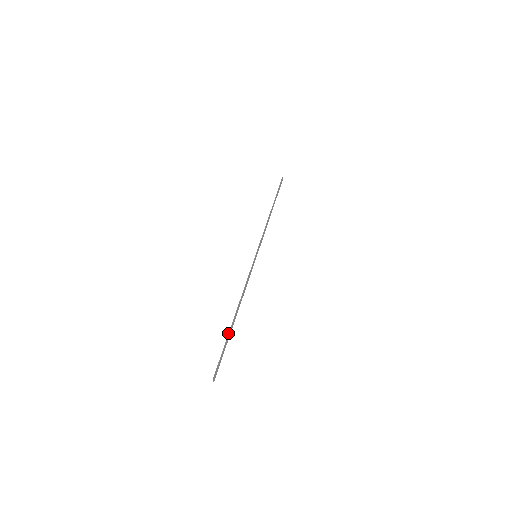
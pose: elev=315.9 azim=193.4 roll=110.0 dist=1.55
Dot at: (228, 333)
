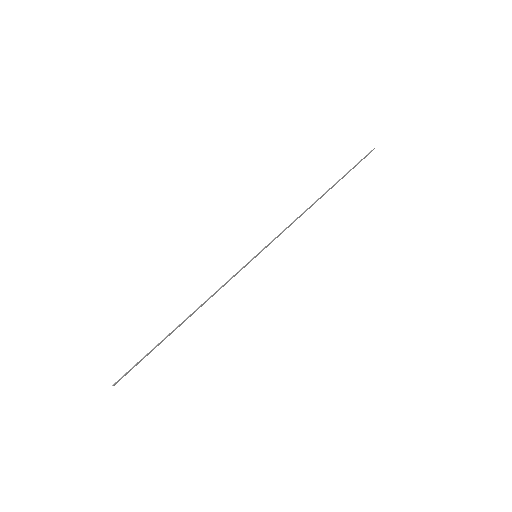
Dot at: occluded
